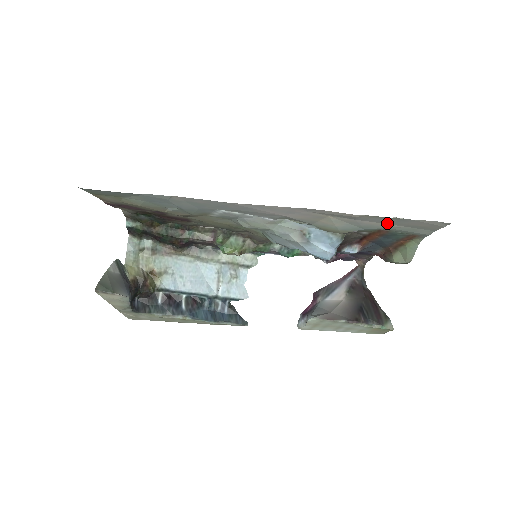
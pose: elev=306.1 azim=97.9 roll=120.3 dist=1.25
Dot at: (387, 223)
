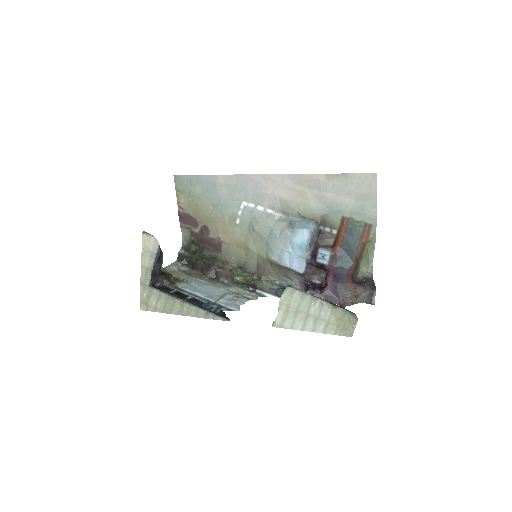
Dot at: (342, 195)
